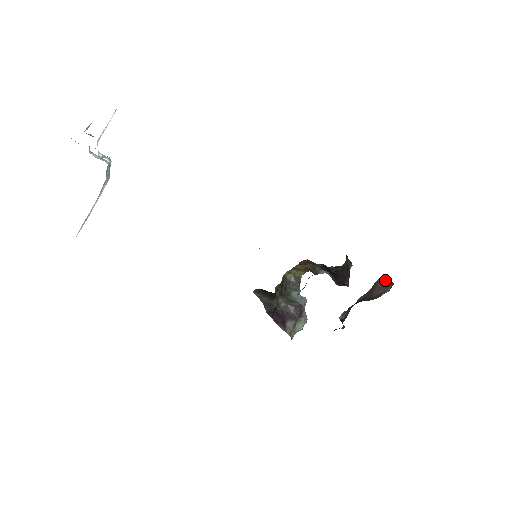
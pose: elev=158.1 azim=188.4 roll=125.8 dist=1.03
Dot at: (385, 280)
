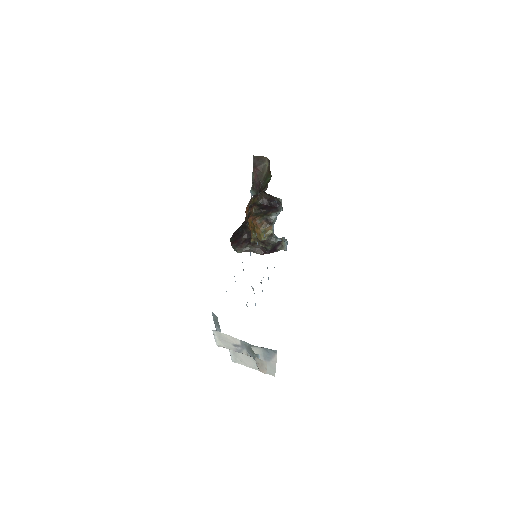
Dot at: (258, 158)
